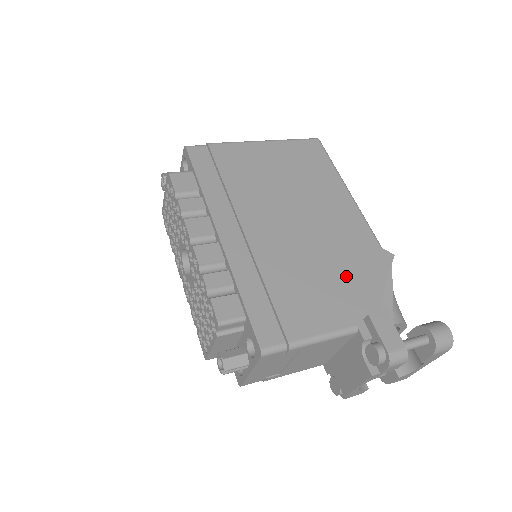
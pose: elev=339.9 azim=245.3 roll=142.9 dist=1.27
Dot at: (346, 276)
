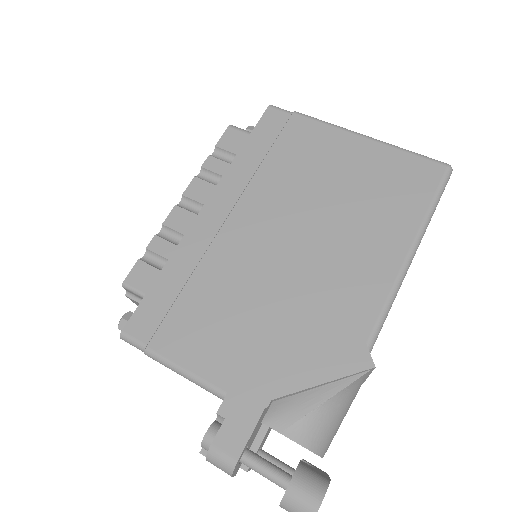
Dot at: (279, 339)
